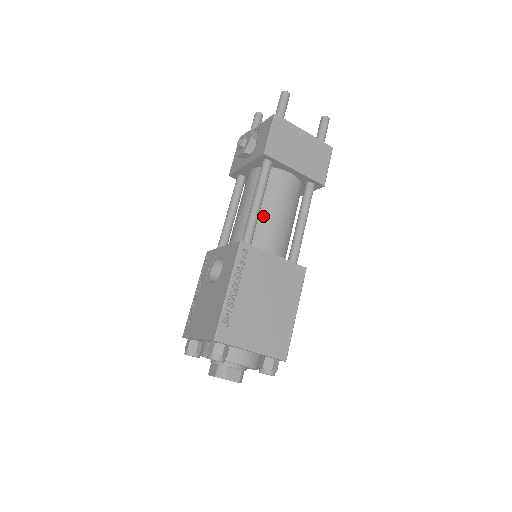
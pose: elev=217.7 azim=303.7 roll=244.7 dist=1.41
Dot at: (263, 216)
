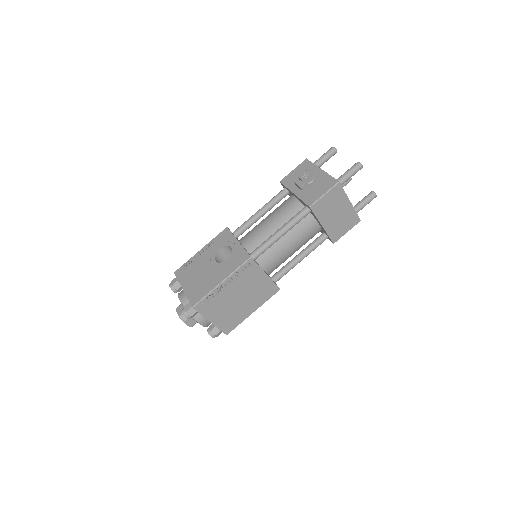
Dot at: (278, 242)
